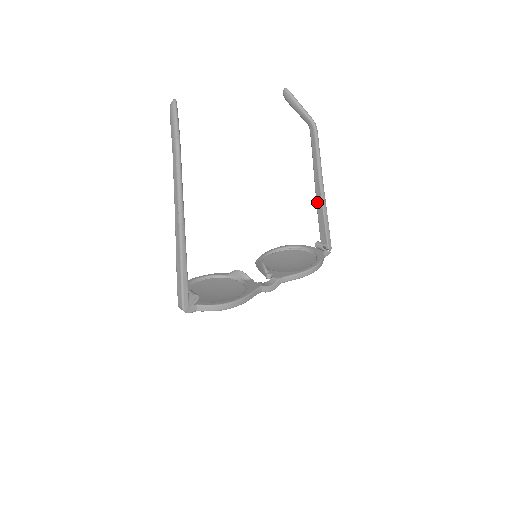
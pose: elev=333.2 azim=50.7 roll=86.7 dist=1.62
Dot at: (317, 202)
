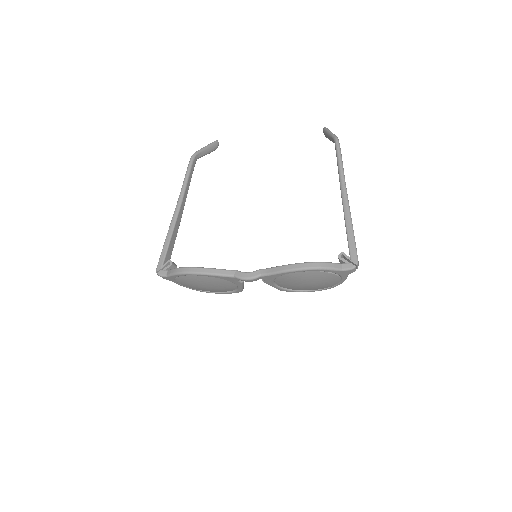
Dot at: occluded
